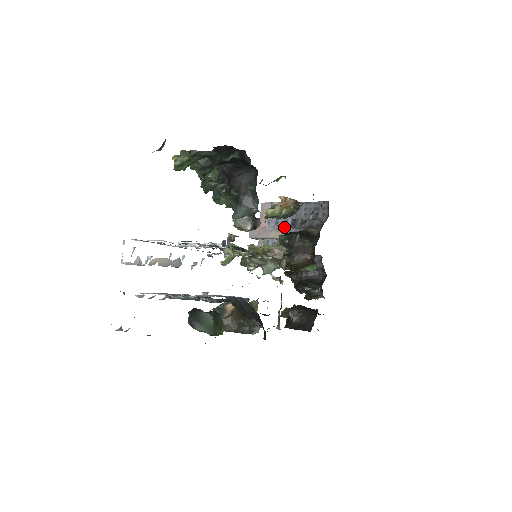
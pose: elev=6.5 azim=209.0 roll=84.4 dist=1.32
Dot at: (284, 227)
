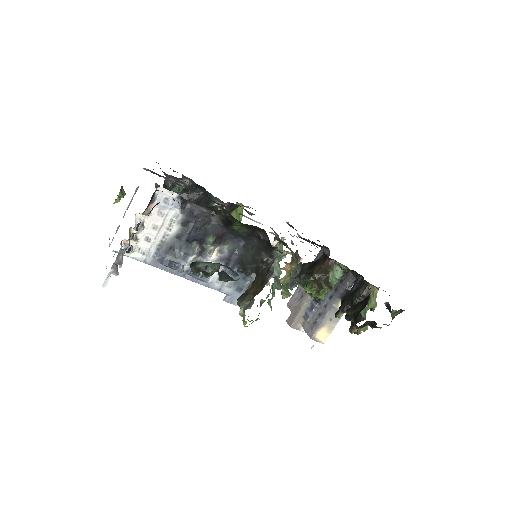
Dot at: occluded
